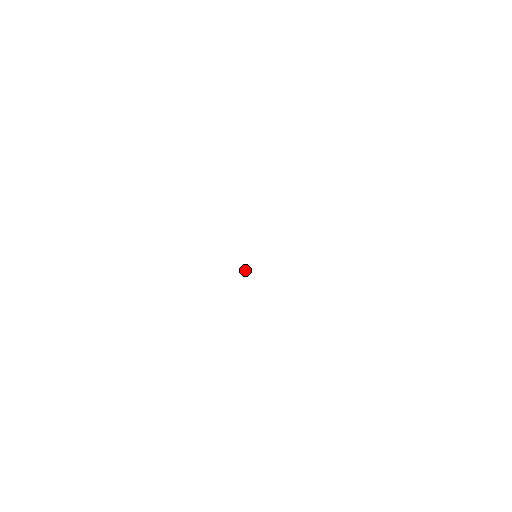
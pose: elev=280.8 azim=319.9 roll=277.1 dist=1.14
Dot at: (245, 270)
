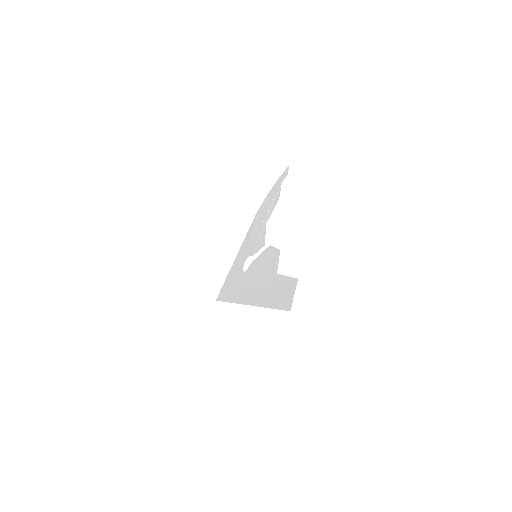
Dot at: (251, 248)
